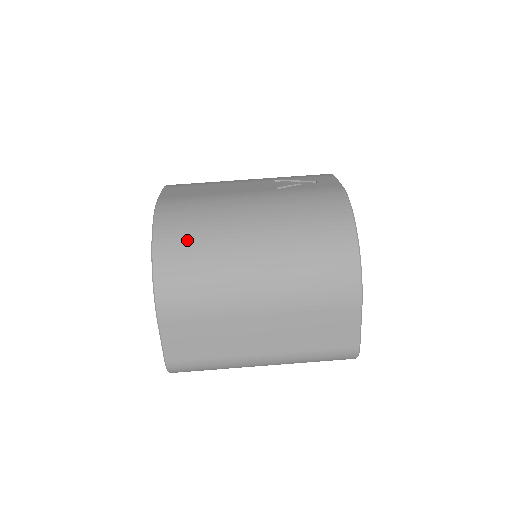
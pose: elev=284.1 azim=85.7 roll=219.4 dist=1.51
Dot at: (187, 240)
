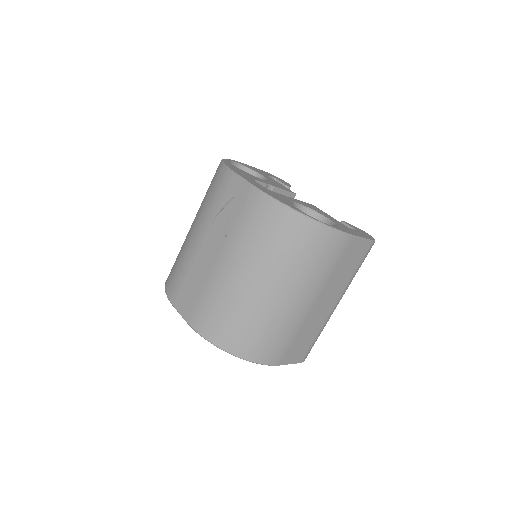
Dot at: (238, 331)
